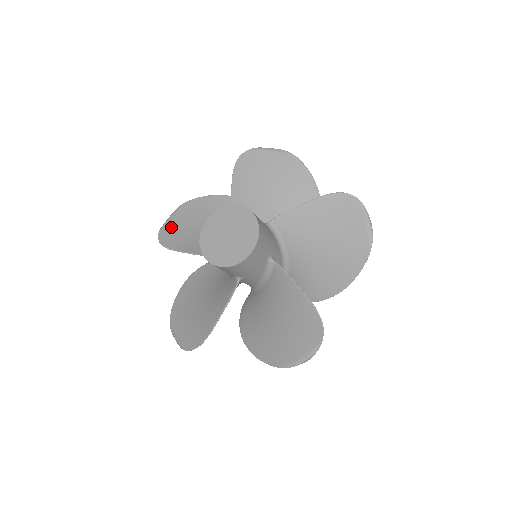
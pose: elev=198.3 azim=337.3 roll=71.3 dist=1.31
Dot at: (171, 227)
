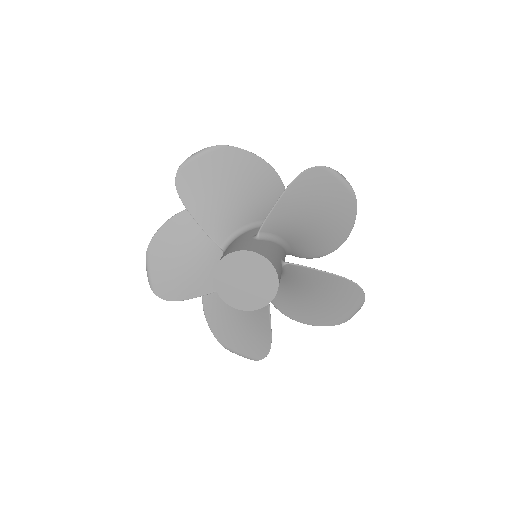
Dot at: (195, 171)
